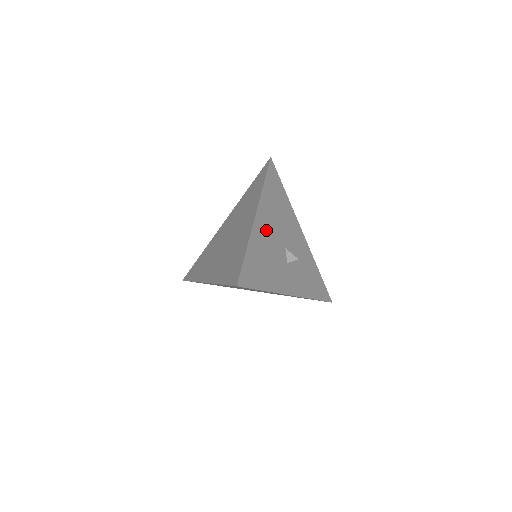
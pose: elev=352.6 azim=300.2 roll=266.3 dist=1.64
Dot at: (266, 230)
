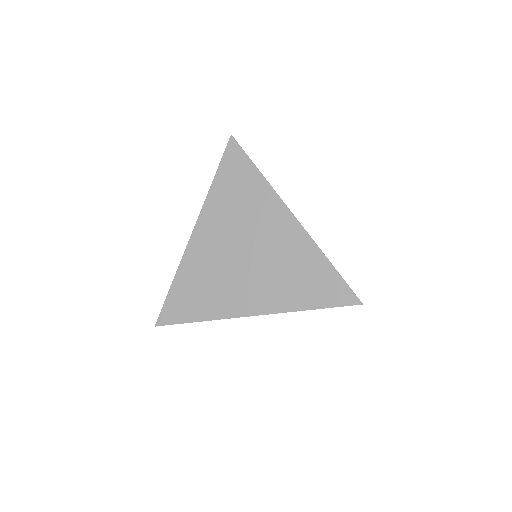
Dot at: occluded
